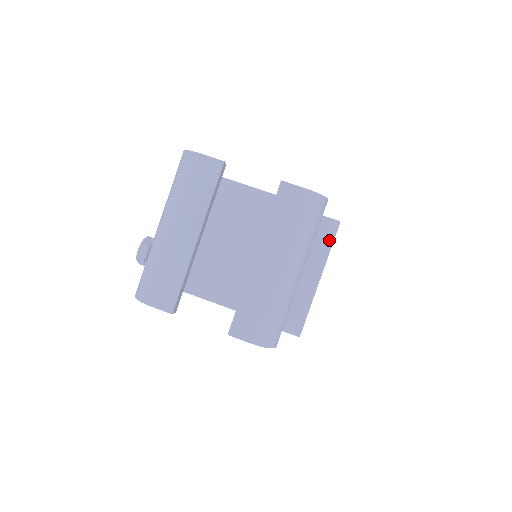
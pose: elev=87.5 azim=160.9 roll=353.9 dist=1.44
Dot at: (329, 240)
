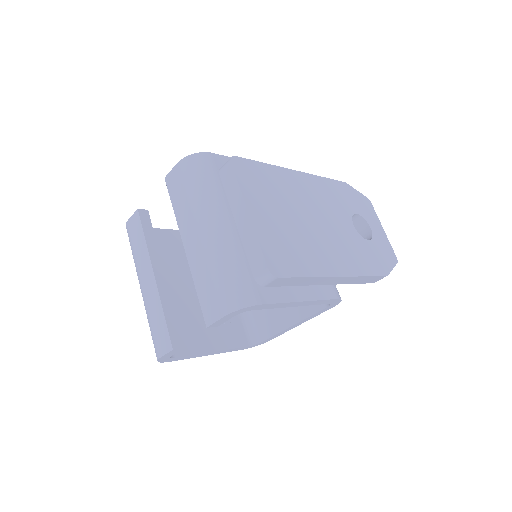
Dot at: (232, 177)
